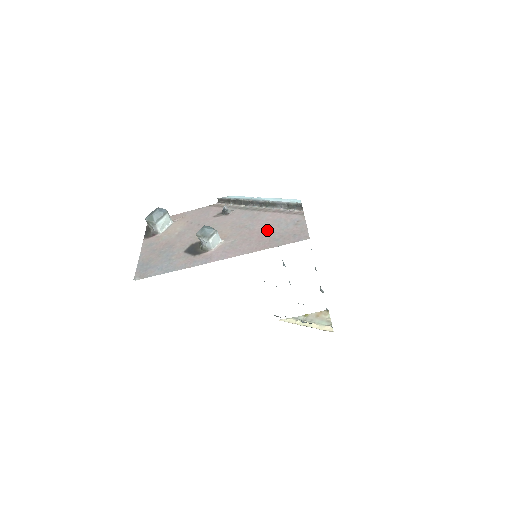
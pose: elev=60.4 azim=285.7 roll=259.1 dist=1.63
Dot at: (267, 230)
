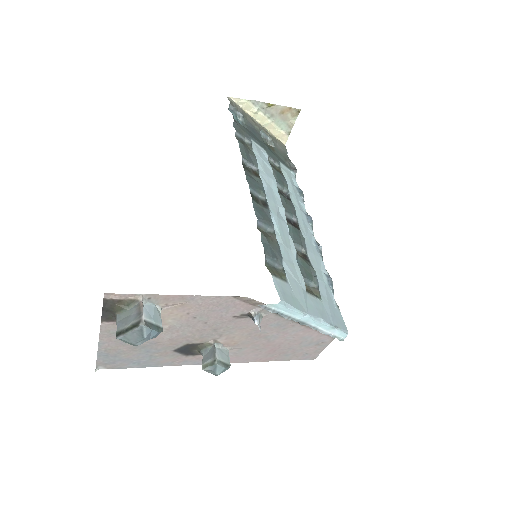
Dot at: (286, 346)
